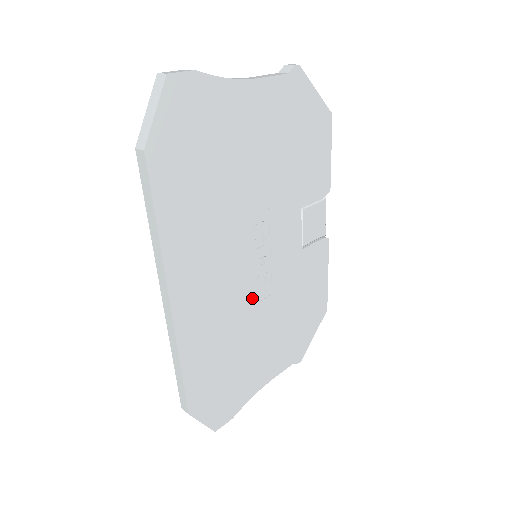
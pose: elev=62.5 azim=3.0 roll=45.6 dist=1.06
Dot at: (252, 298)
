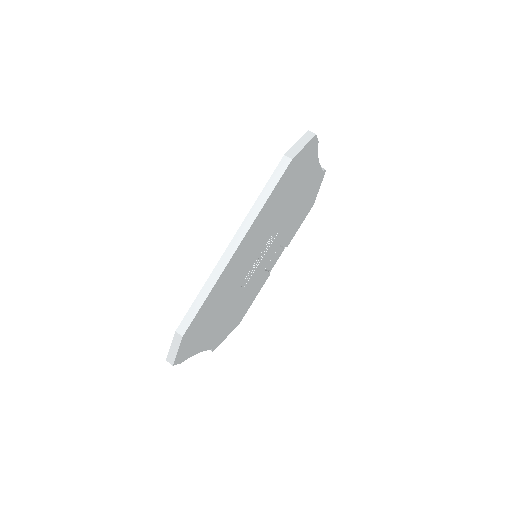
Dot at: (242, 281)
